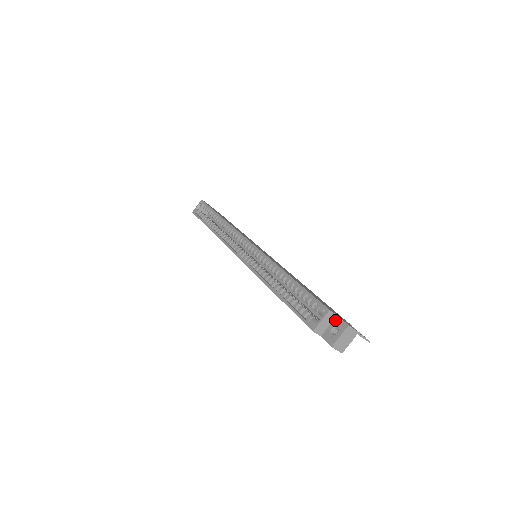
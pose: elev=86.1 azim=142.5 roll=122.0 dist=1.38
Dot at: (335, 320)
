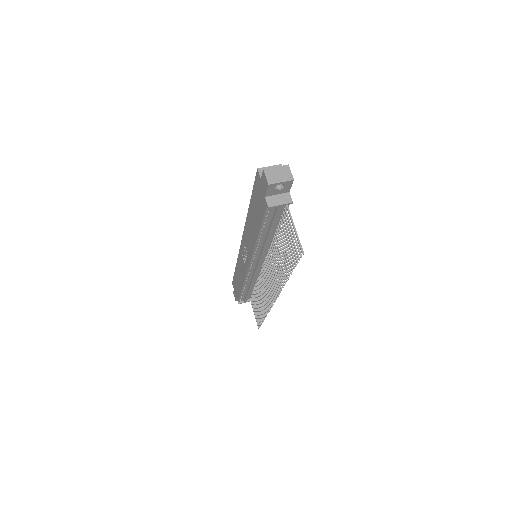
Dot at: occluded
